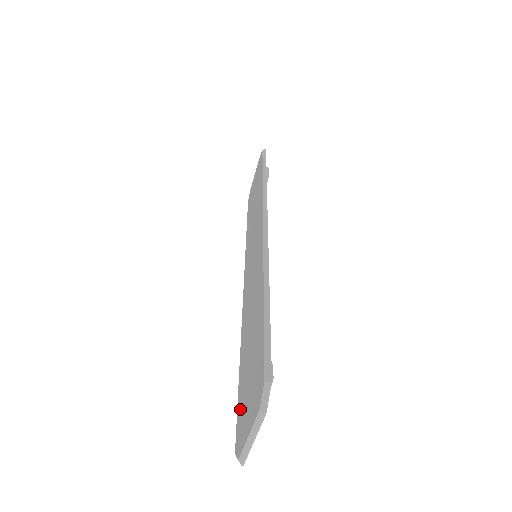
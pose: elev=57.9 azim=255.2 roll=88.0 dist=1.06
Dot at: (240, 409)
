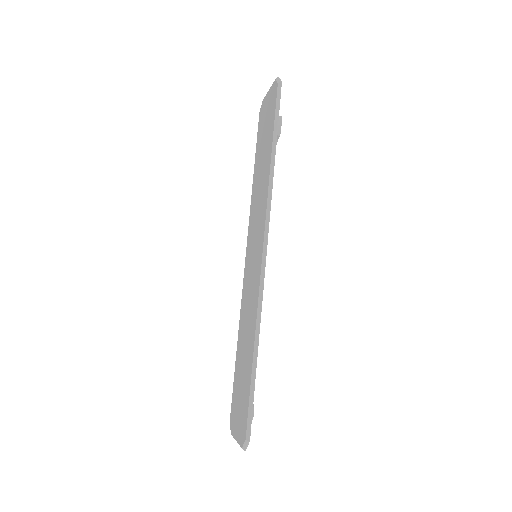
Dot at: (234, 398)
